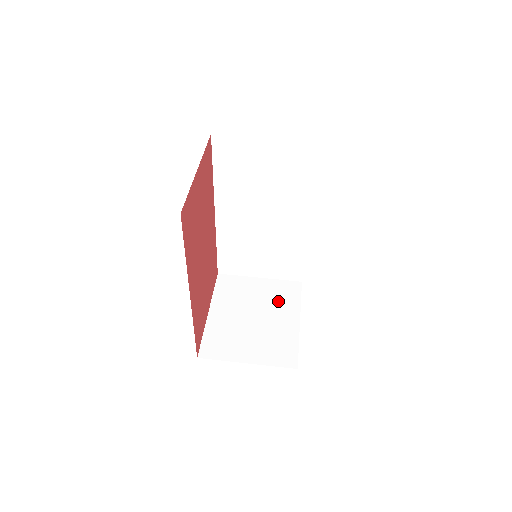
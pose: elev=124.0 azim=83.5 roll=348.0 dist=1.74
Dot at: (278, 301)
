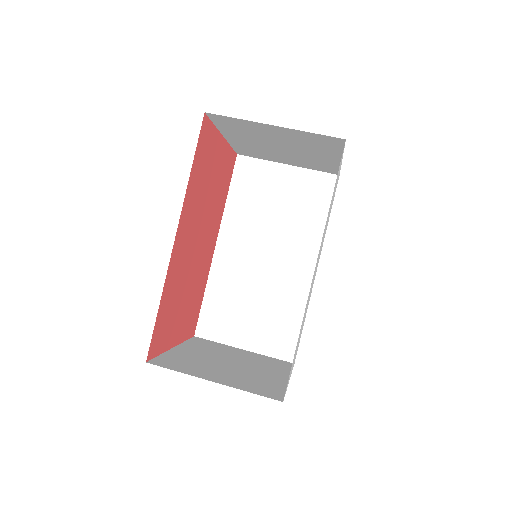
Dot at: (263, 364)
